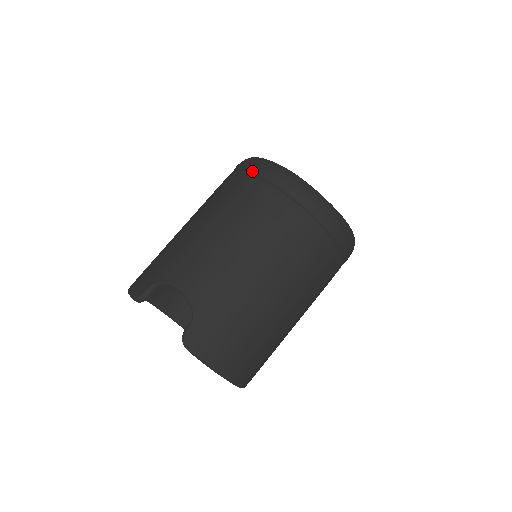
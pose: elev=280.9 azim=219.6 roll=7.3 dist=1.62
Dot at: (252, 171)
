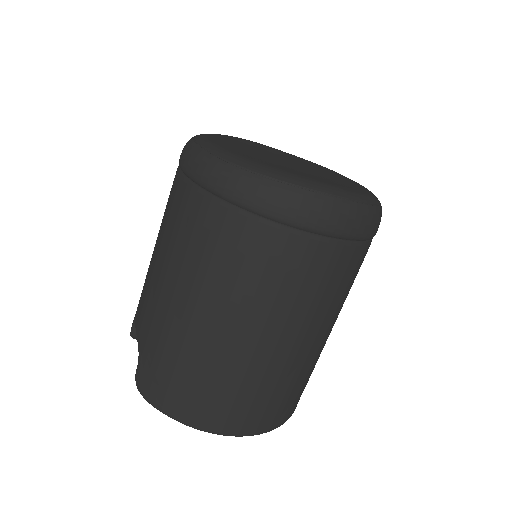
Dot at: occluded
